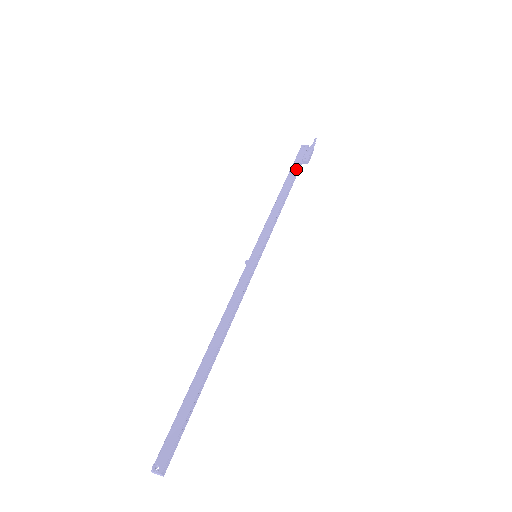
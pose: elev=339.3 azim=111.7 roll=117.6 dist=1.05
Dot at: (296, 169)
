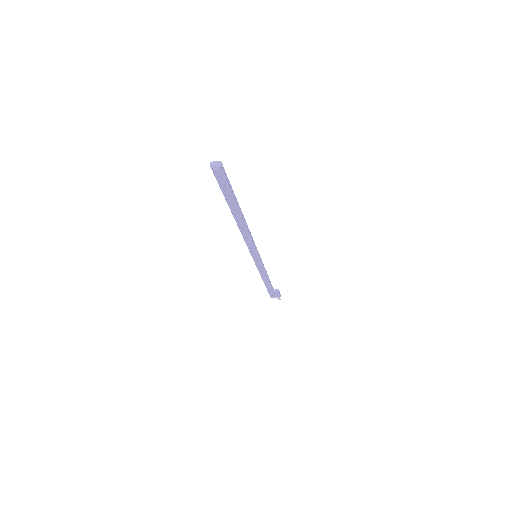
Dot at: occluded
